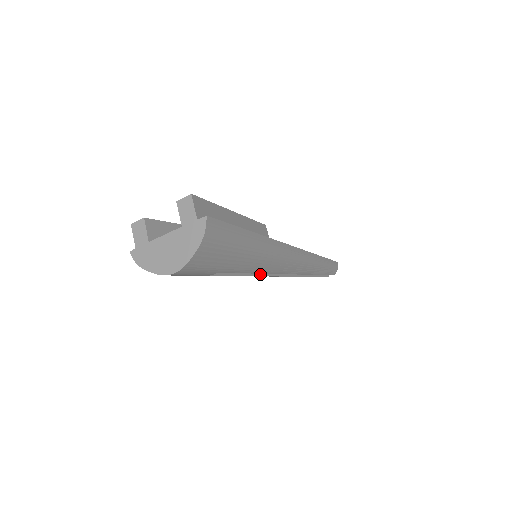
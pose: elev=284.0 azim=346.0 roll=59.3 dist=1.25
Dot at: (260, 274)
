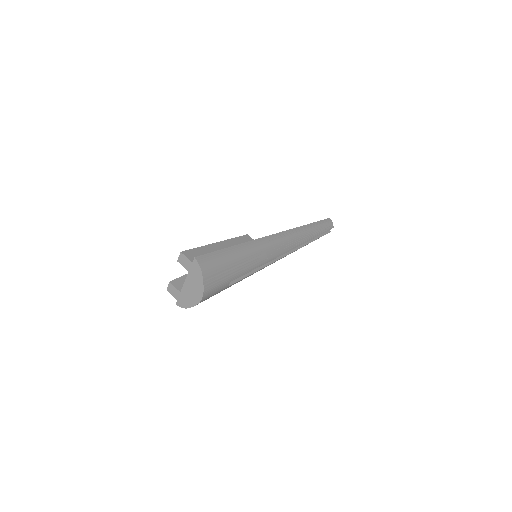
Dot at: (266, 265)
